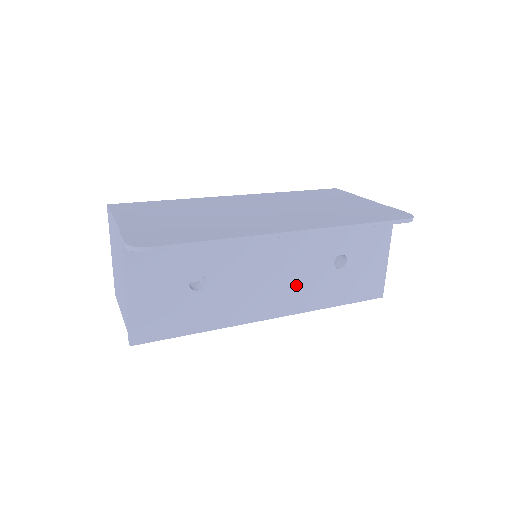
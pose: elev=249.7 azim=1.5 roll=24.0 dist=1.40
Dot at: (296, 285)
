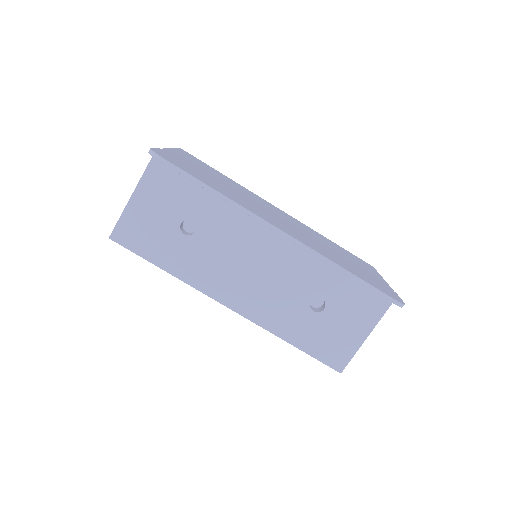
Dot at: (266, 294)
